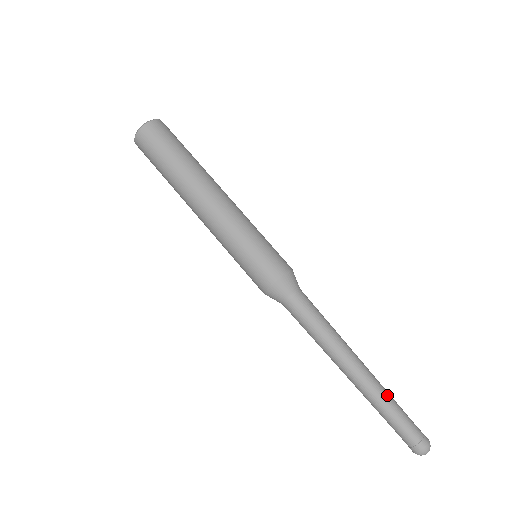
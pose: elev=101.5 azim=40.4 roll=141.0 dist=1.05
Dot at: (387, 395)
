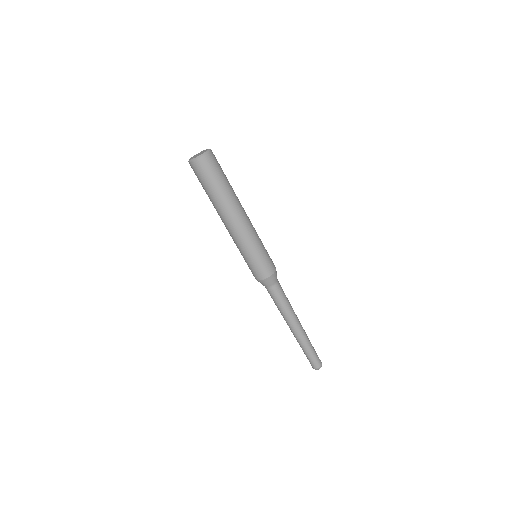
Dot at: (309, 341)
